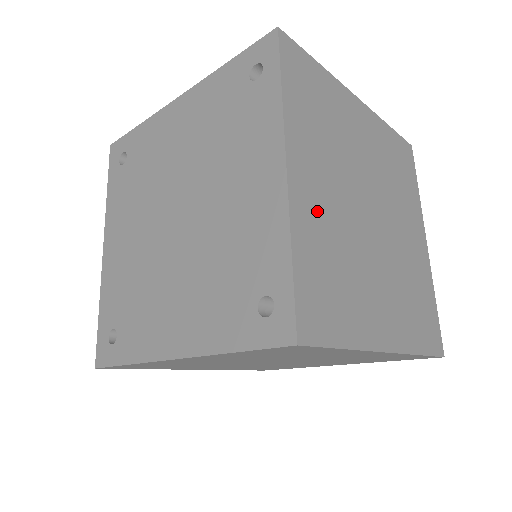
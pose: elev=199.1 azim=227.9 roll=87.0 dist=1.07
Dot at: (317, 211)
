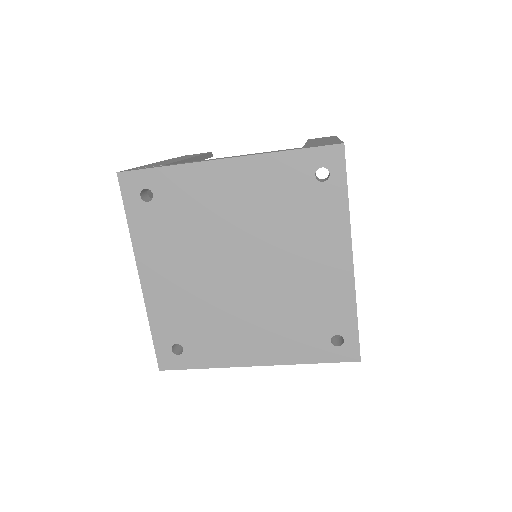
Dot at: occluded
